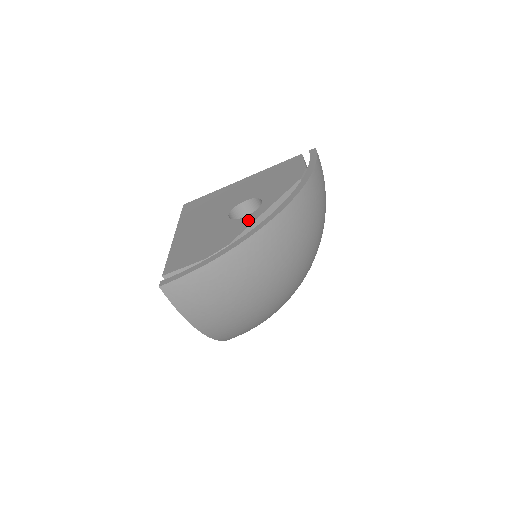
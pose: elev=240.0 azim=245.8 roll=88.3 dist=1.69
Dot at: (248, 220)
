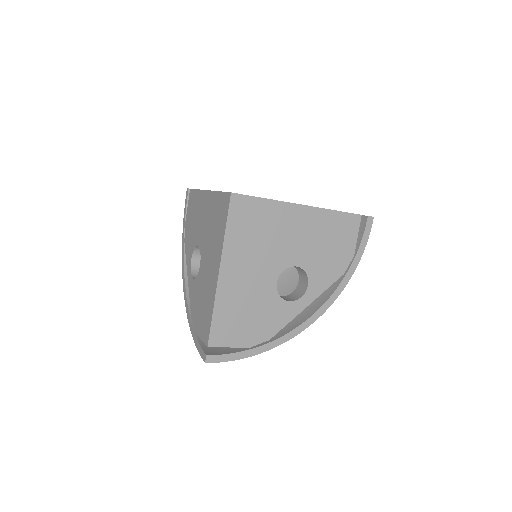
Dot at: (291, 312)
